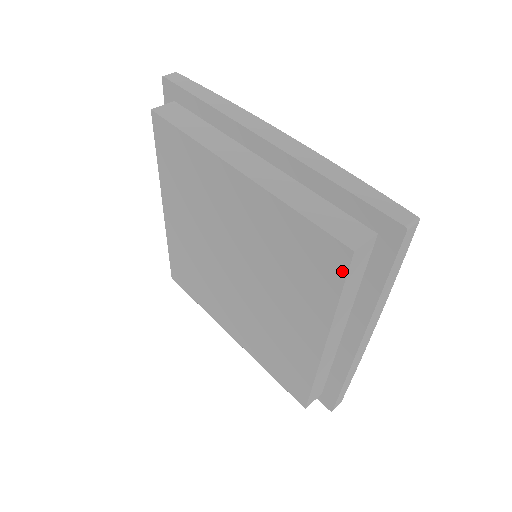
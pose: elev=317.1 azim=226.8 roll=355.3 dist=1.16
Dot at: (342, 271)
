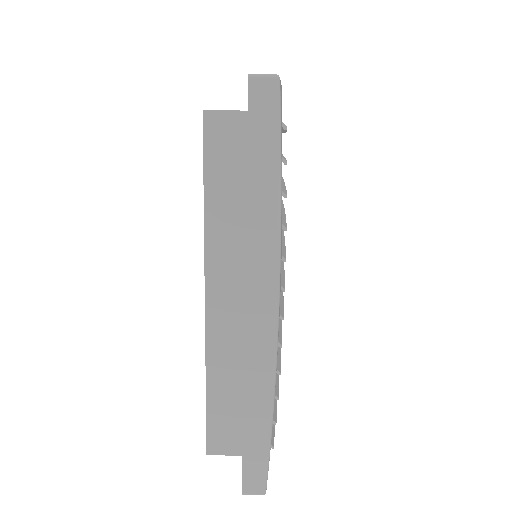
Dot at: (204, 151)
